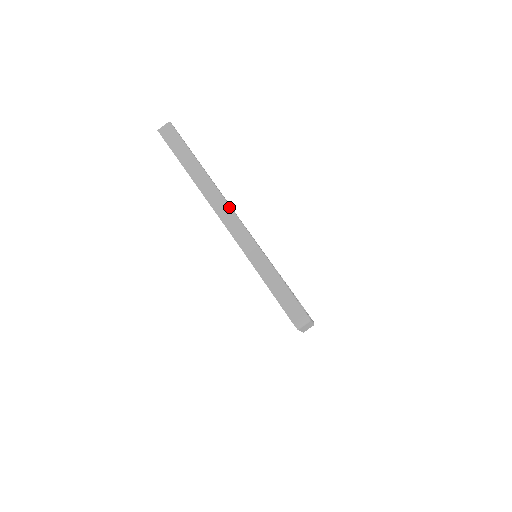
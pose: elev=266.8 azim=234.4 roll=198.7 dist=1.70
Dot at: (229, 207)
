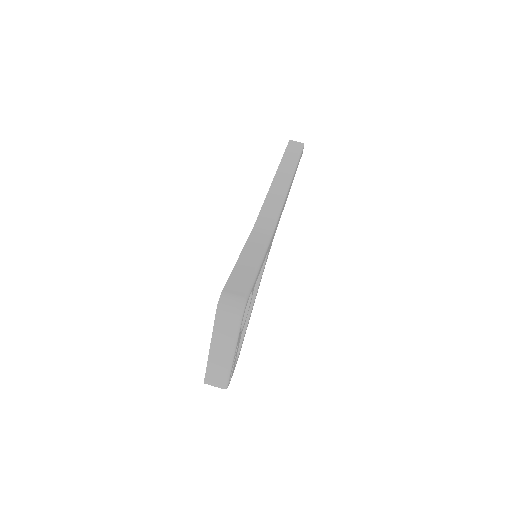
Dot at: (282, 202)
